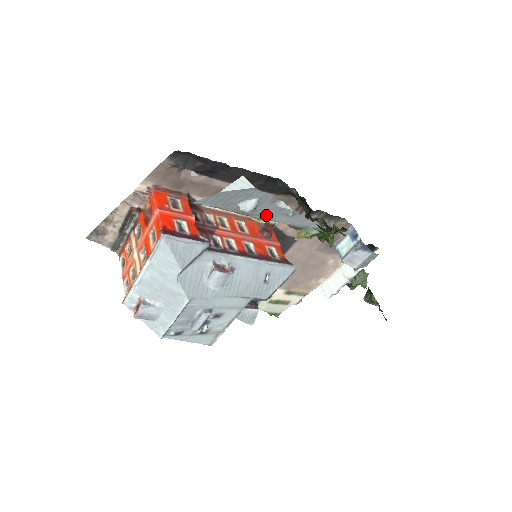
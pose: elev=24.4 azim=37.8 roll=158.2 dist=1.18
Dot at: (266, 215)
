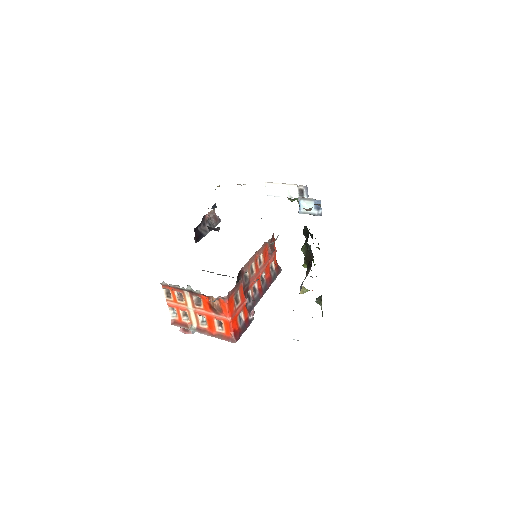
Dot at: occluded
